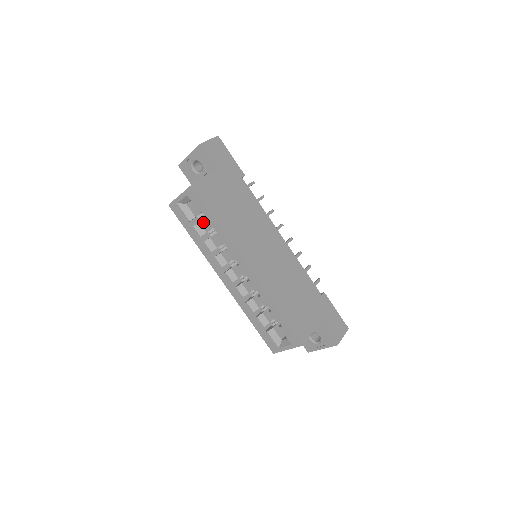
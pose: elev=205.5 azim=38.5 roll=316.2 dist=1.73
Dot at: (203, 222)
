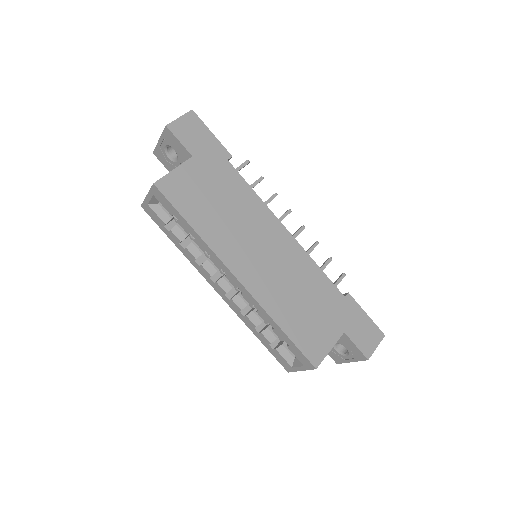
Dot at: occluded
